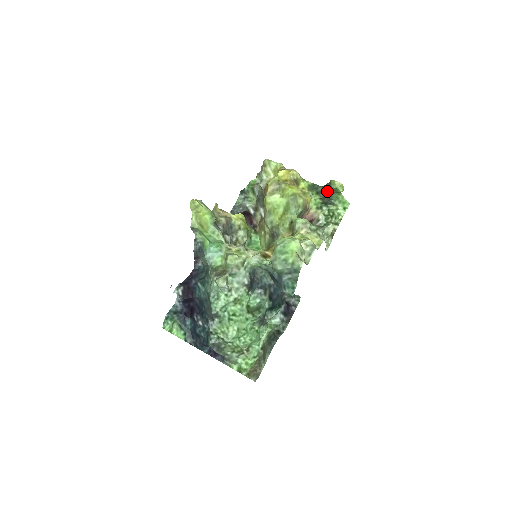
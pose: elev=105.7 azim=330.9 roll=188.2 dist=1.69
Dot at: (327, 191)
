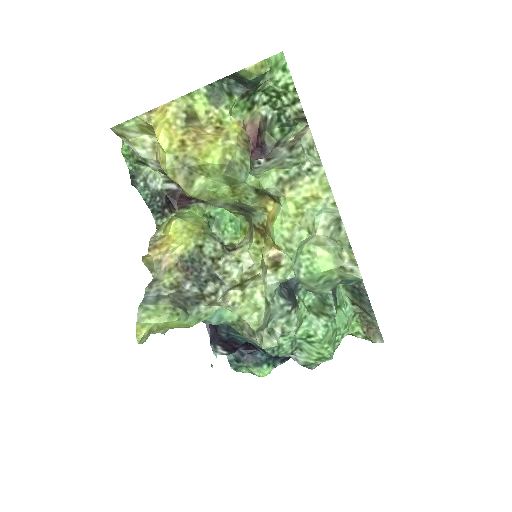
Dot at: (241, 81)
